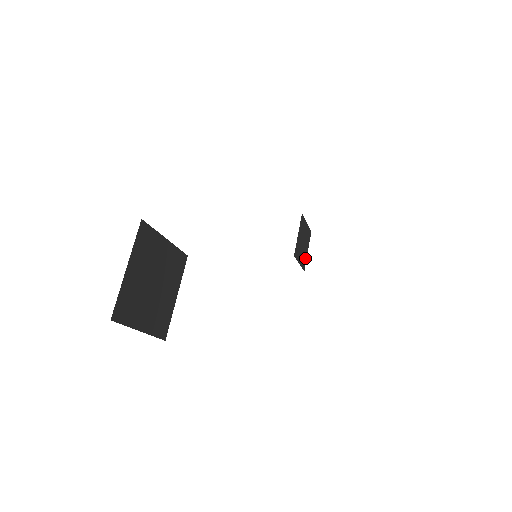
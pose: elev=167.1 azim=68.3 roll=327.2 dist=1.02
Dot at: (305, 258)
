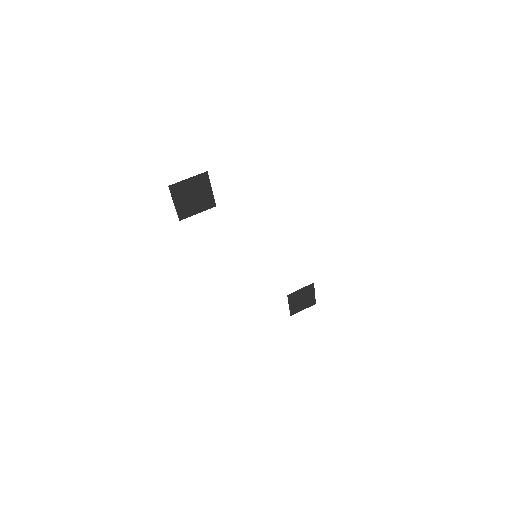
Dot at: (298, 310)
